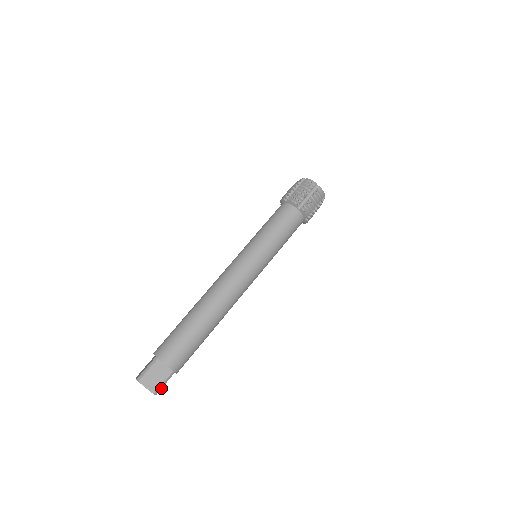
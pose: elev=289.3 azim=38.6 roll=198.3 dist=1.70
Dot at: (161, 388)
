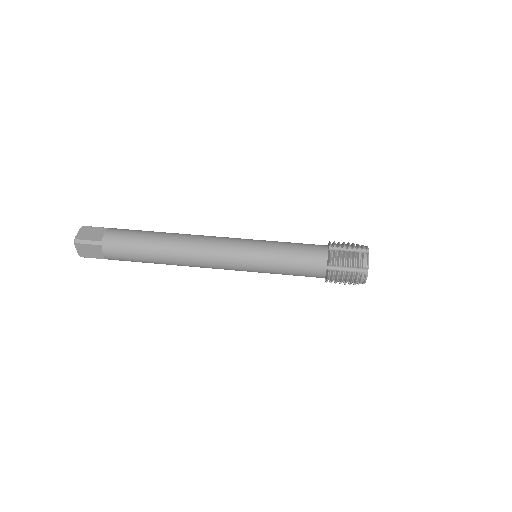
Dot at: (82, 243)
